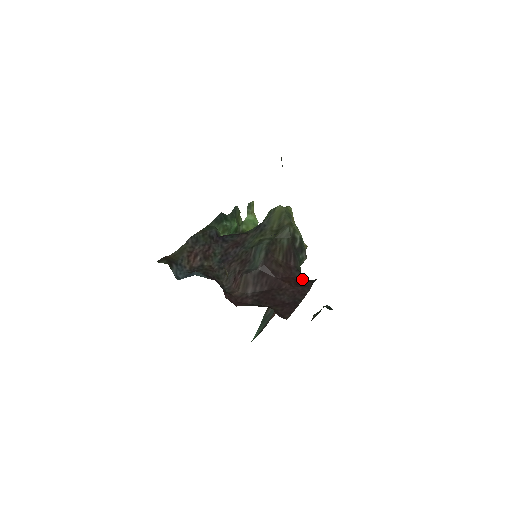
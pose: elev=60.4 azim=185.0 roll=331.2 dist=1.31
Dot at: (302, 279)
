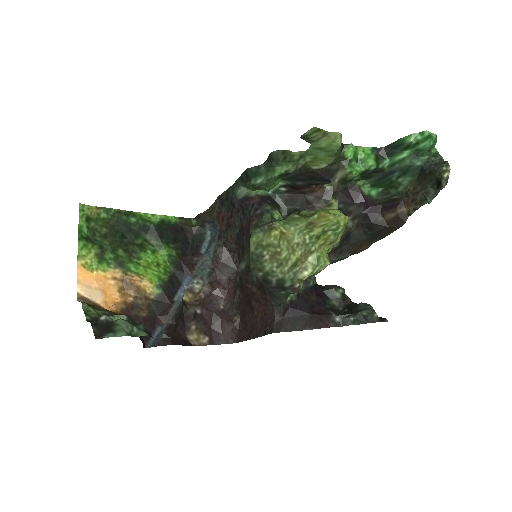
Dot at: (271, 317)
